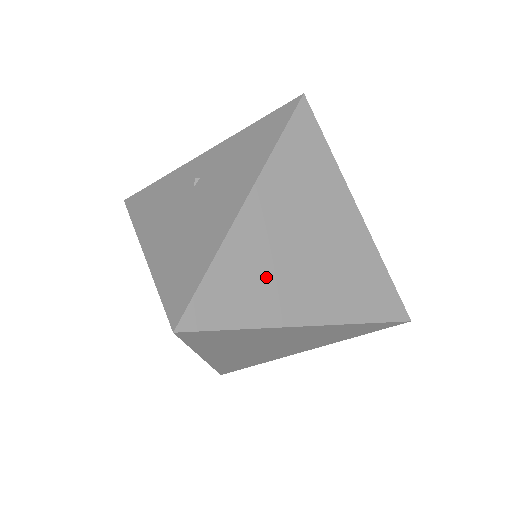
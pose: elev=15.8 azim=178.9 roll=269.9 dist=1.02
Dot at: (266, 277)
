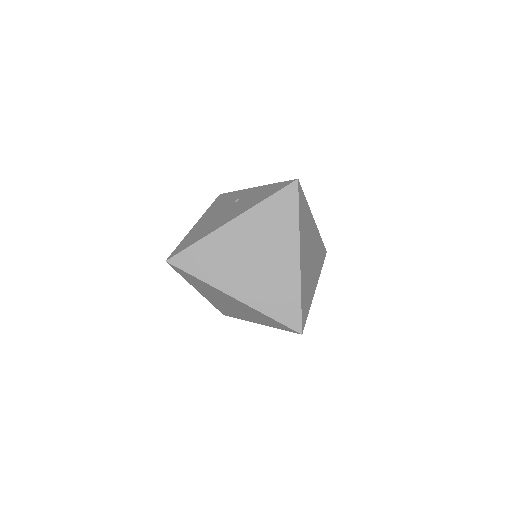
Dot at: (223, 262)
